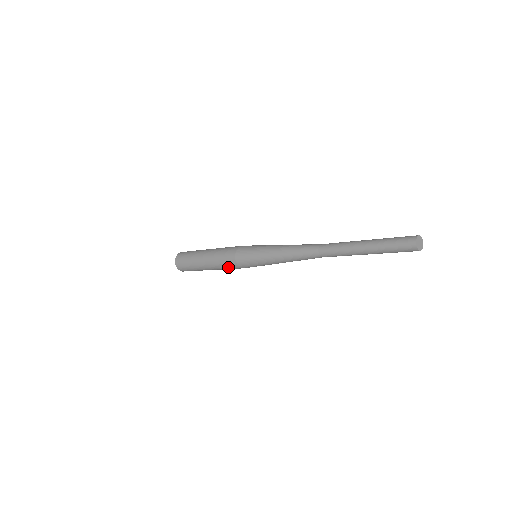
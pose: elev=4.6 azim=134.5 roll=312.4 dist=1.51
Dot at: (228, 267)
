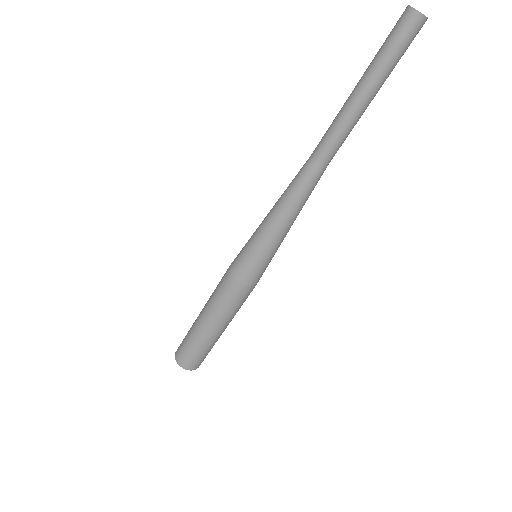
Dot at: (220, 289)
